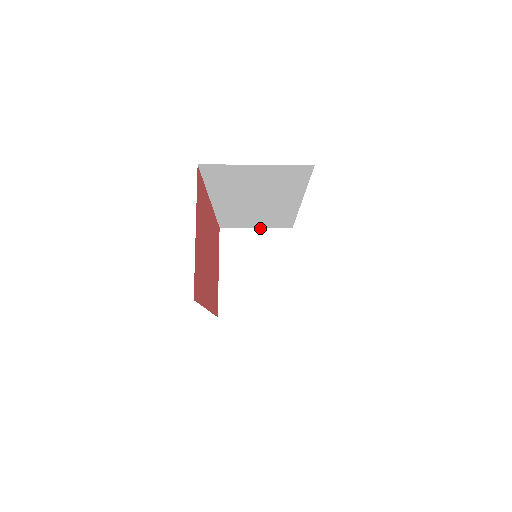
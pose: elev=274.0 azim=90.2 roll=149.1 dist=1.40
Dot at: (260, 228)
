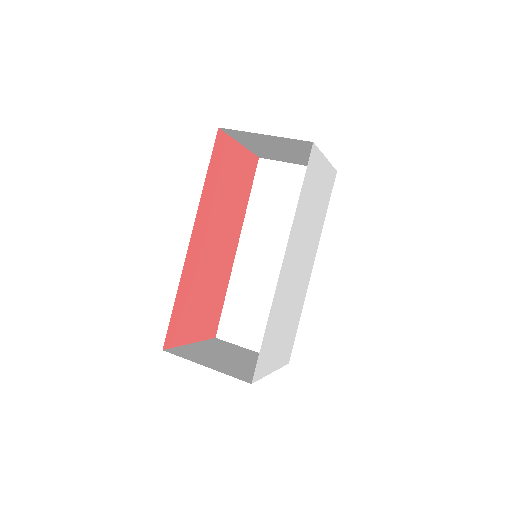
Dot at: (255, 352)
